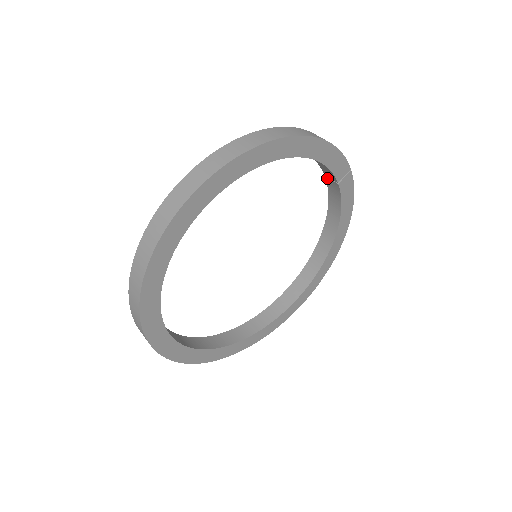
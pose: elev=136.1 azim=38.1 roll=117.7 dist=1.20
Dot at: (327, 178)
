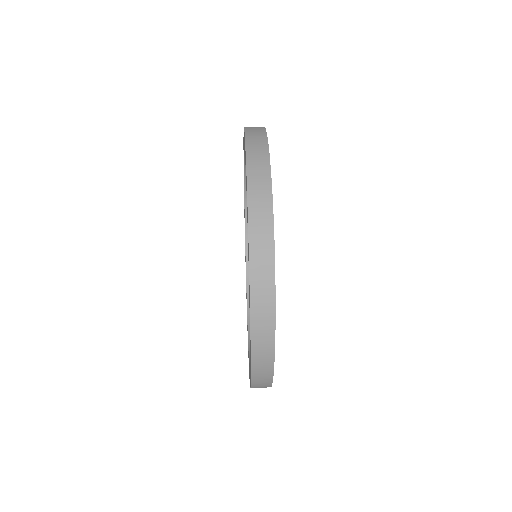
Dot at: occluded
